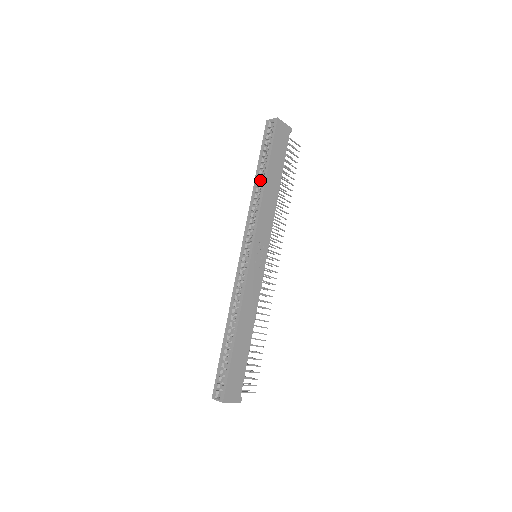
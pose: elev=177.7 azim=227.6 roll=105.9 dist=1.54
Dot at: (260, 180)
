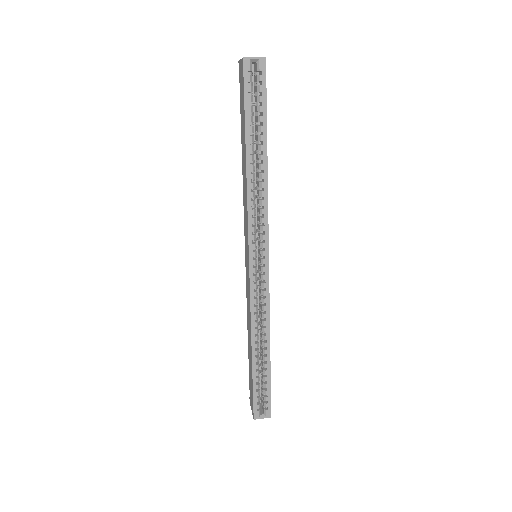
Dot at: (254, 160)
